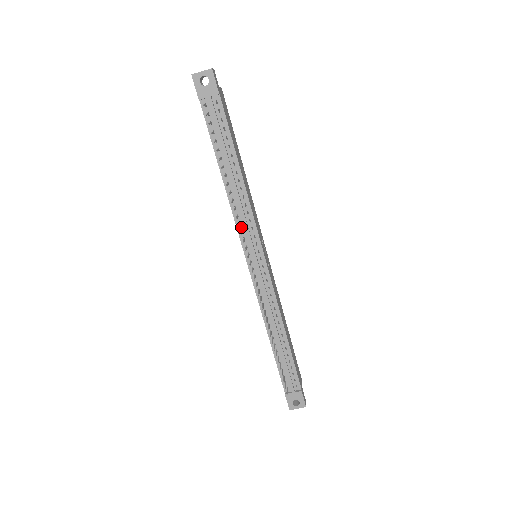
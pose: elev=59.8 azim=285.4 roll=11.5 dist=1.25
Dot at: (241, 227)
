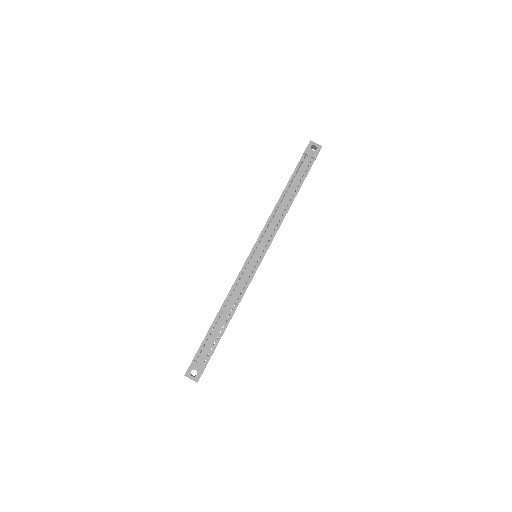
Dot at: (266, 229)
